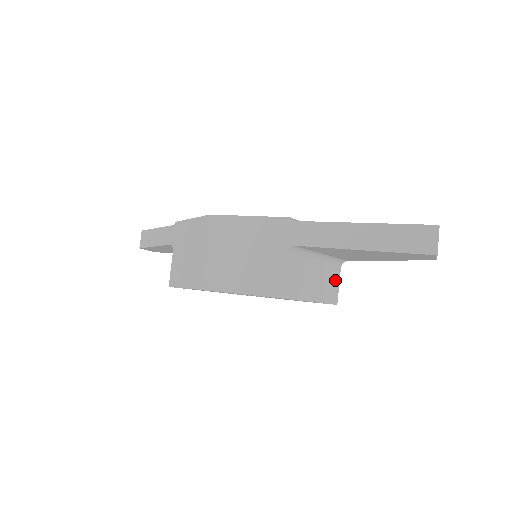
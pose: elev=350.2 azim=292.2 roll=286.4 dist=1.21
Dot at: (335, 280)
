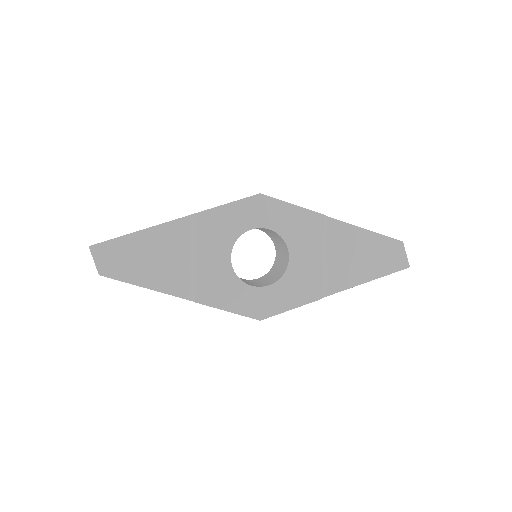
Dot at: occluded
